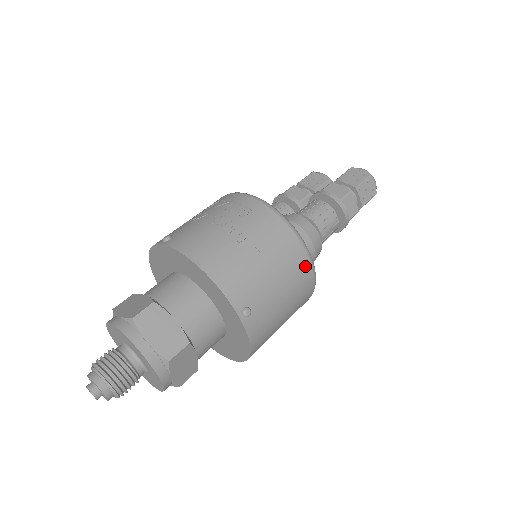
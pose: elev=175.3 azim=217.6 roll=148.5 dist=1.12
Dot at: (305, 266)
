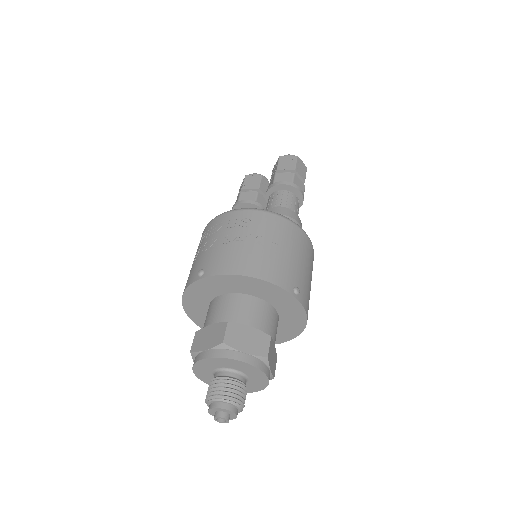
Dot at: (306, 240)
